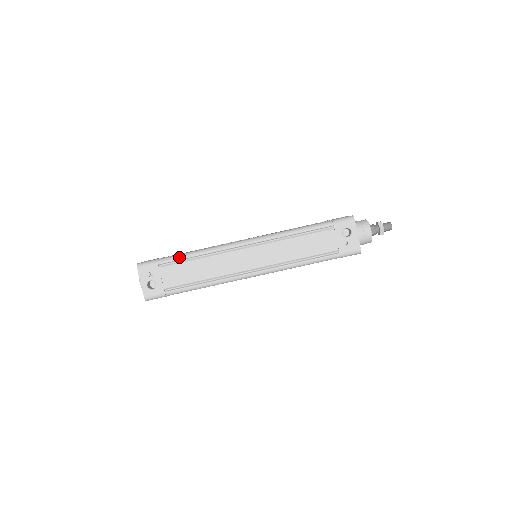
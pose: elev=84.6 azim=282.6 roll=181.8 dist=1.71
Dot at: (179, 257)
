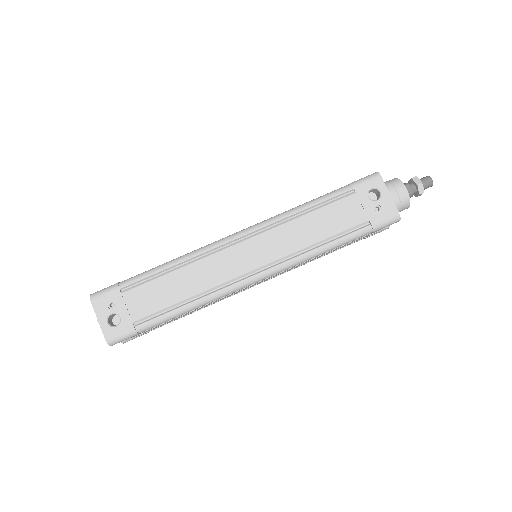
Dot at: (148, 273)
